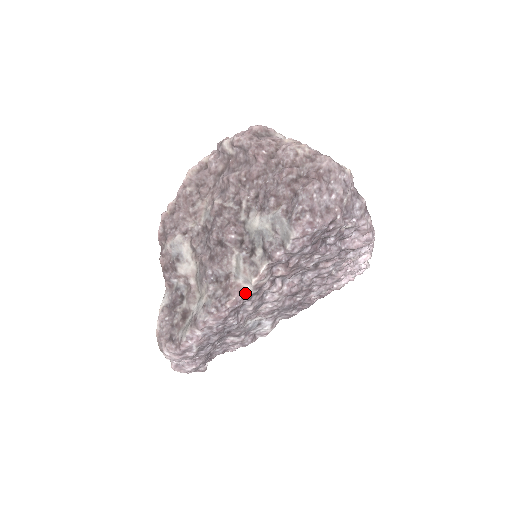
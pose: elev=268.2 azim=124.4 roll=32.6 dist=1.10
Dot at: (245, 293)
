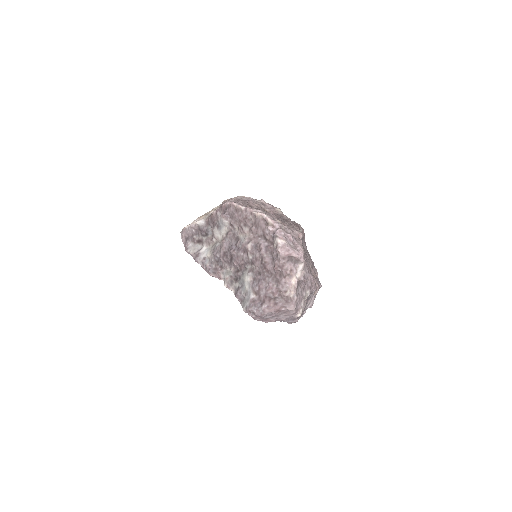
Dot at: occluded
